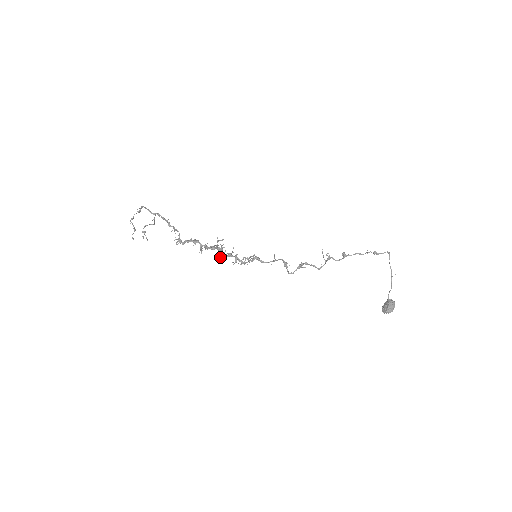
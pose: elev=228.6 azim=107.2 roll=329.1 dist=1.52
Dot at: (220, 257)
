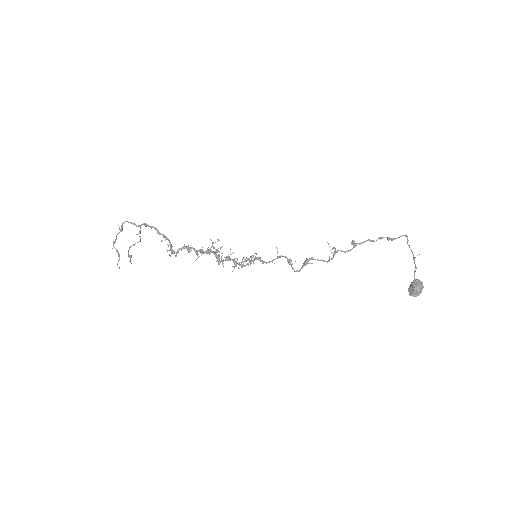
Dot at: (218, 262)
